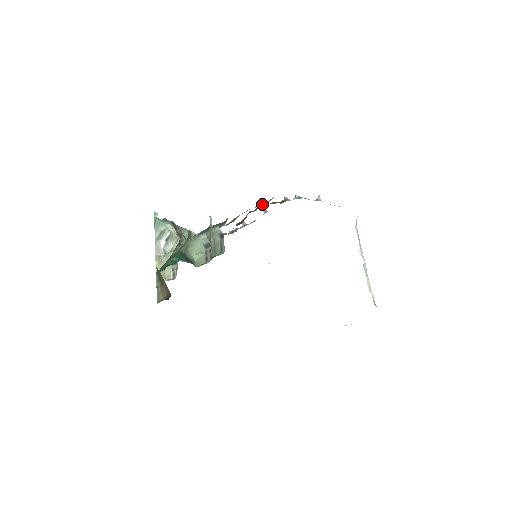
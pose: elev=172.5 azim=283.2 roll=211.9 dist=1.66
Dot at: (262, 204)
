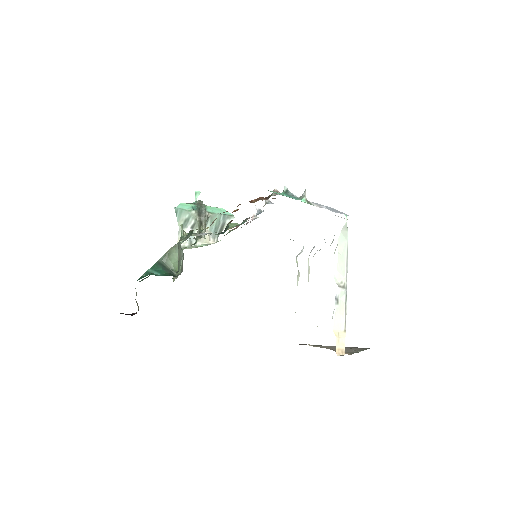
Dot at: (239, 204)
